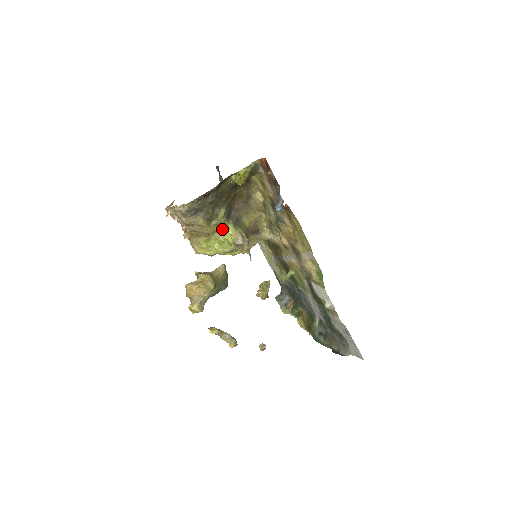
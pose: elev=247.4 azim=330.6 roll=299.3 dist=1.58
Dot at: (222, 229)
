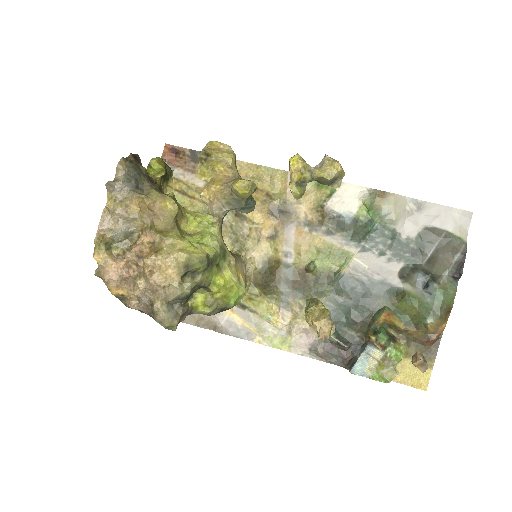
Dot at: (186, 212)
